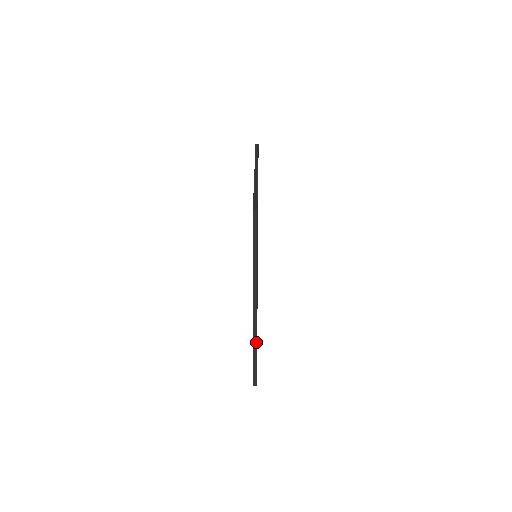
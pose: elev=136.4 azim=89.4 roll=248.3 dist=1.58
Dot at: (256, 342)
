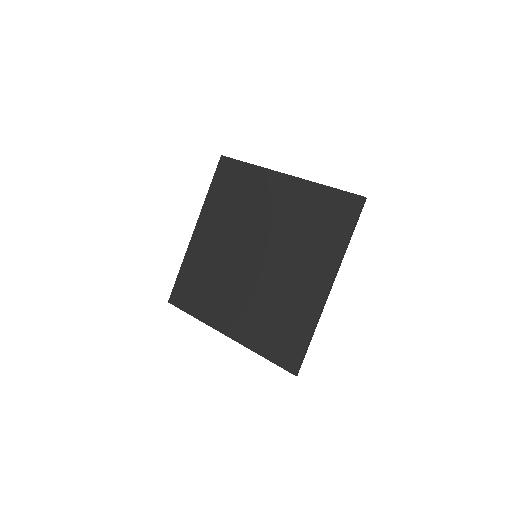
Dot at: occluded
